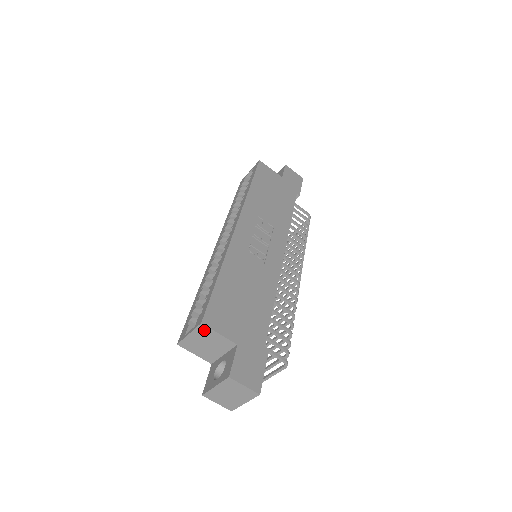
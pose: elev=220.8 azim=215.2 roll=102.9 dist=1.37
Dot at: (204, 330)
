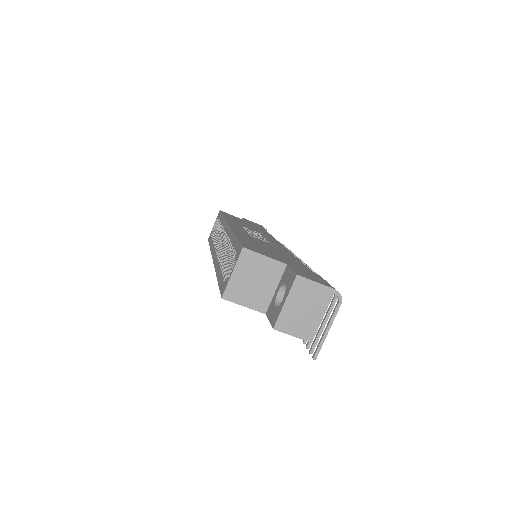
Dot at: (248, 257)
